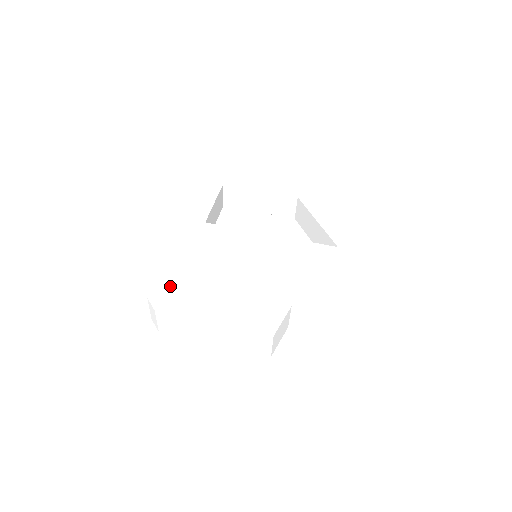
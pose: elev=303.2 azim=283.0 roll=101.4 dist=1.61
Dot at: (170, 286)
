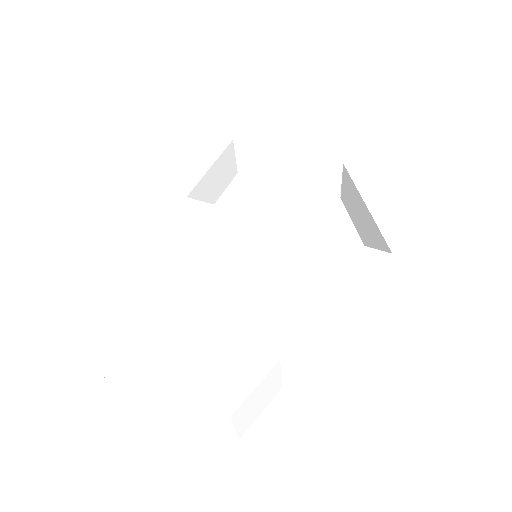
Dot at: (96, 298)
